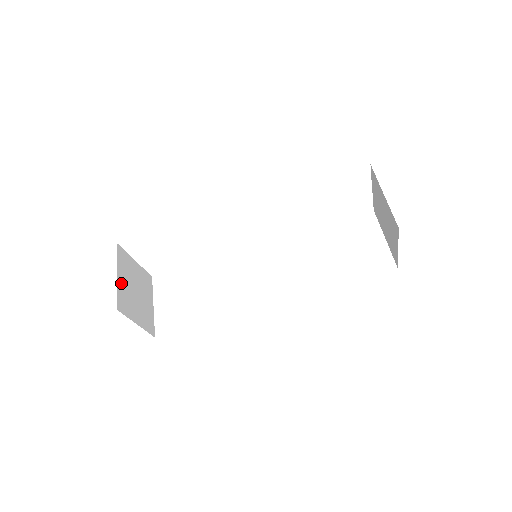
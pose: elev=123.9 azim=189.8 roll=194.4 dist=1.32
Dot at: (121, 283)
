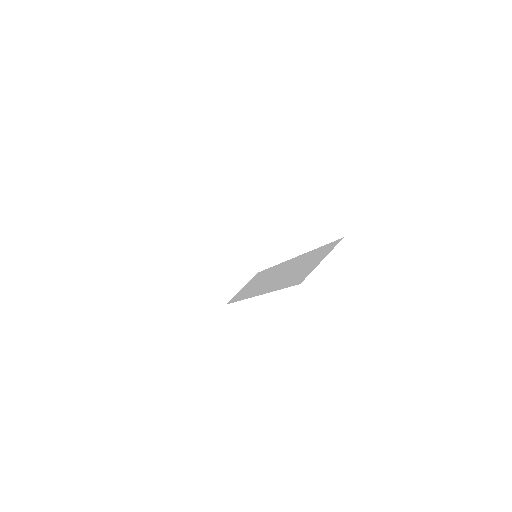
Dot at: (212, 259)
